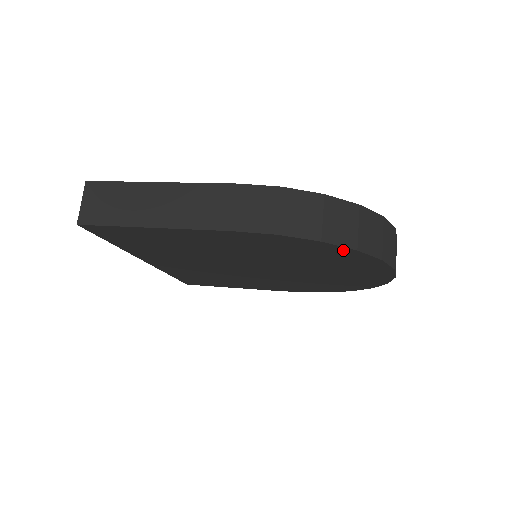
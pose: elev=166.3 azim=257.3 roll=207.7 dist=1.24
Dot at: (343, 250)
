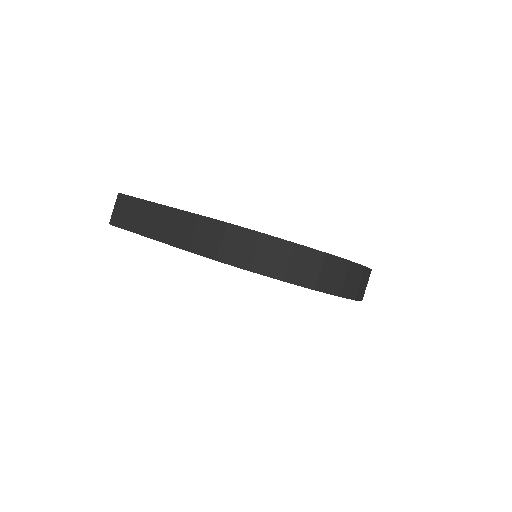
Dot at: occluded
